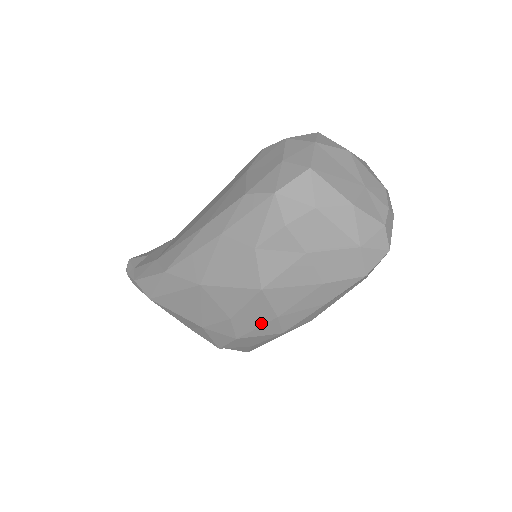
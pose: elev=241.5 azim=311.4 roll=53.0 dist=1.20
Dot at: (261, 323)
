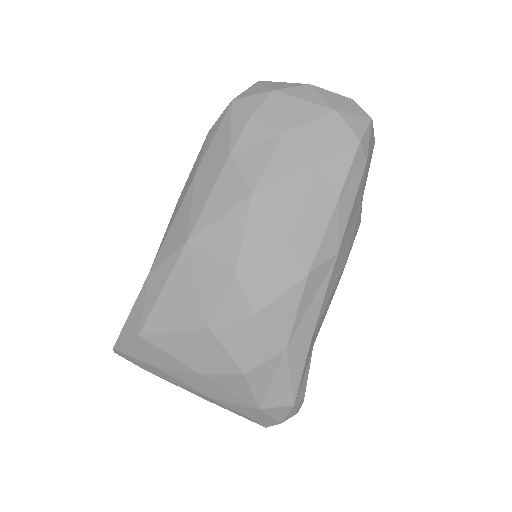
Dot at: (274, 261)
